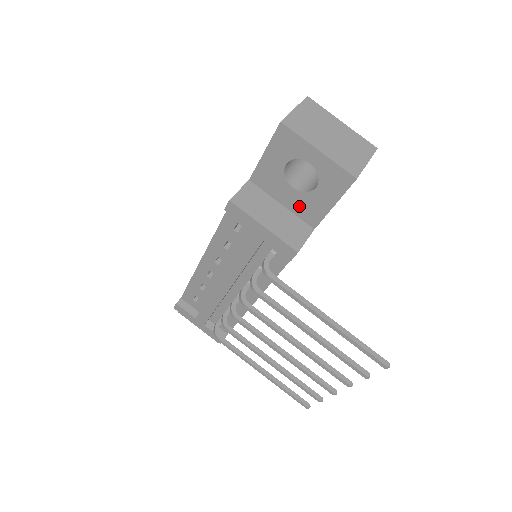
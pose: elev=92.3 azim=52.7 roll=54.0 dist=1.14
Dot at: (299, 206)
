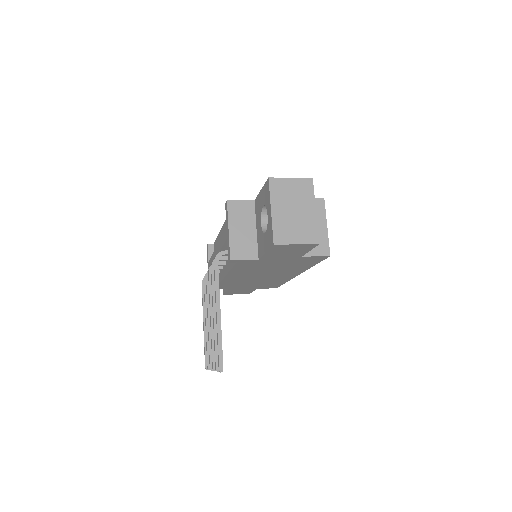
Dot at: (259, 238)
